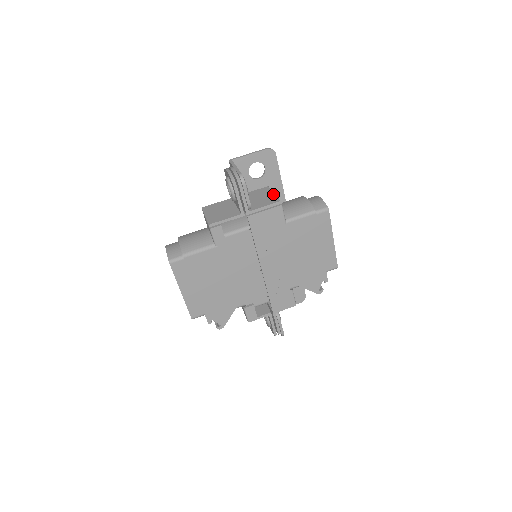
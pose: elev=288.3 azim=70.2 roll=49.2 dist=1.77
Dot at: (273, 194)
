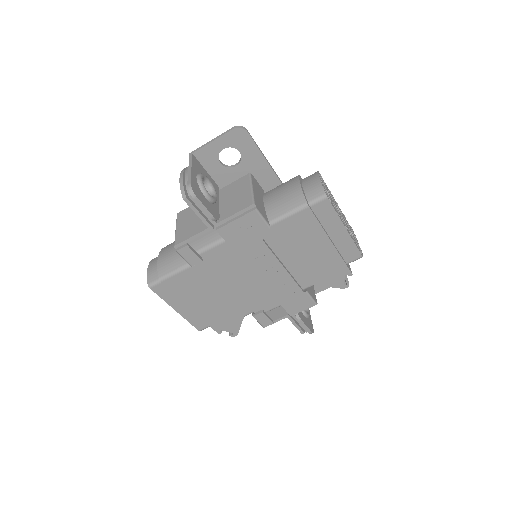
Dot at: (249, 190)
